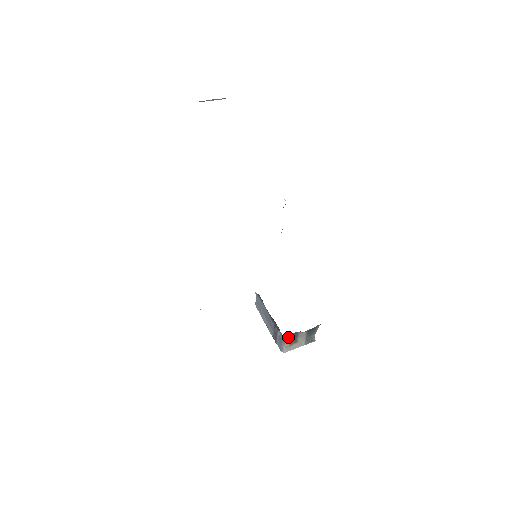
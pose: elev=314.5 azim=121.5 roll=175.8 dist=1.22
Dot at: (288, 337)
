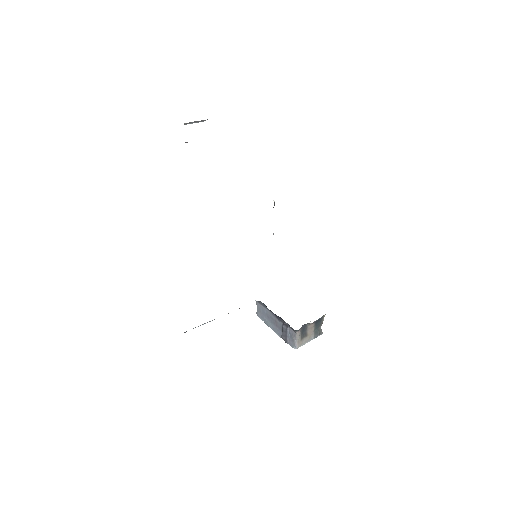
Dot at: (299, 329)
